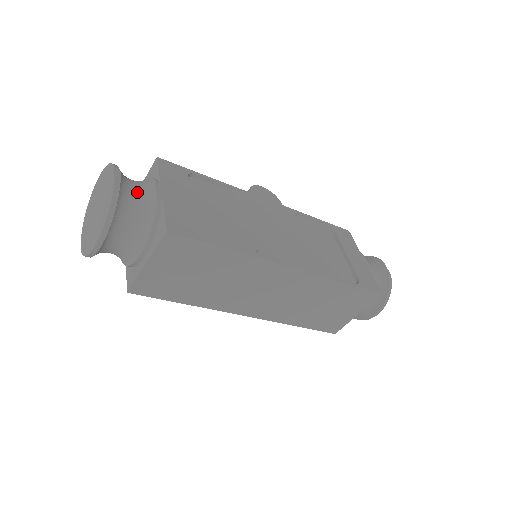
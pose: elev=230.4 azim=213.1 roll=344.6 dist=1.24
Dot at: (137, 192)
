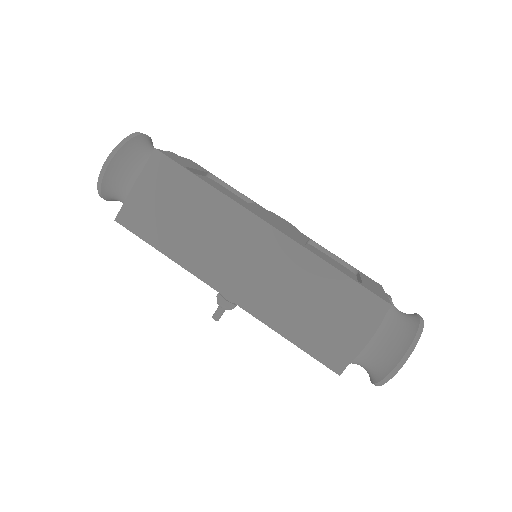
Dot at: occluded
